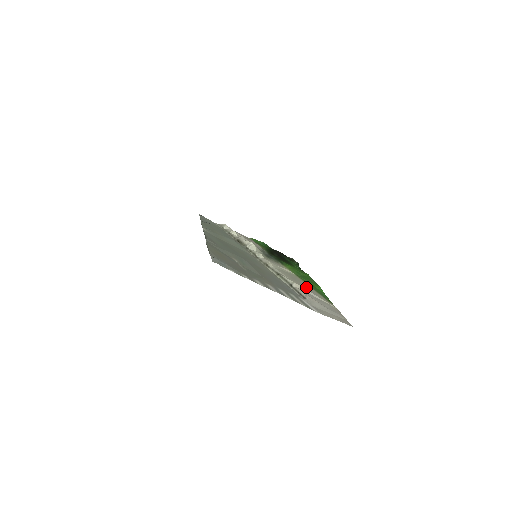
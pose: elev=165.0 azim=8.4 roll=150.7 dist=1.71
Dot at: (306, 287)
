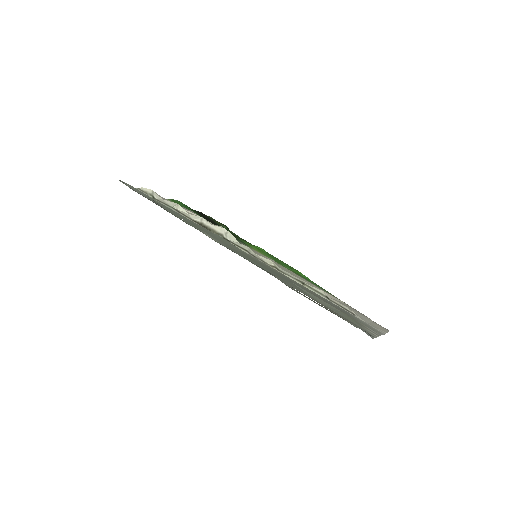
Dot at: occluded
